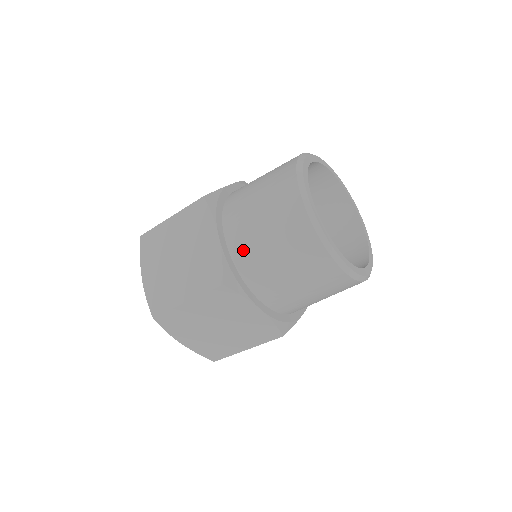
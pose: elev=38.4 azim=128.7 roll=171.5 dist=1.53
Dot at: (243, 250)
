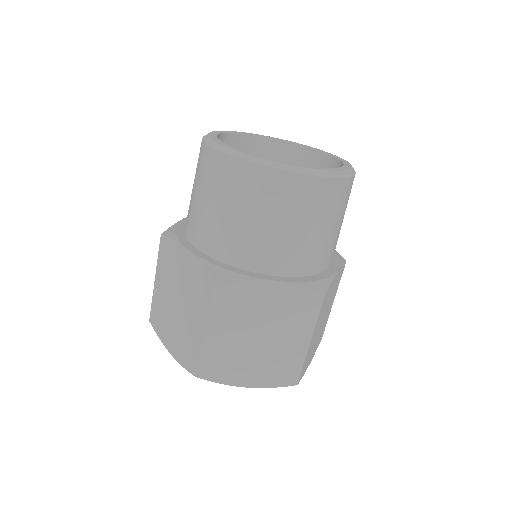
Dot at: (213, 240)
